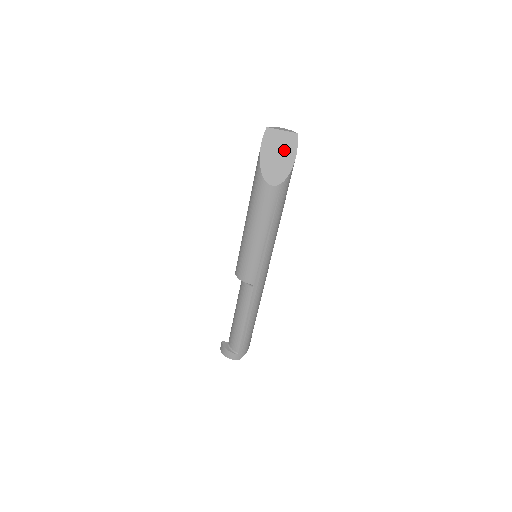
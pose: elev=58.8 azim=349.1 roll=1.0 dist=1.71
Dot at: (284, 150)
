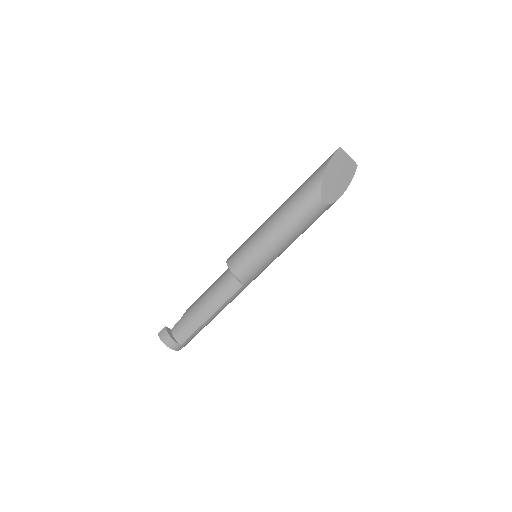
Dot at: (344, 174)
